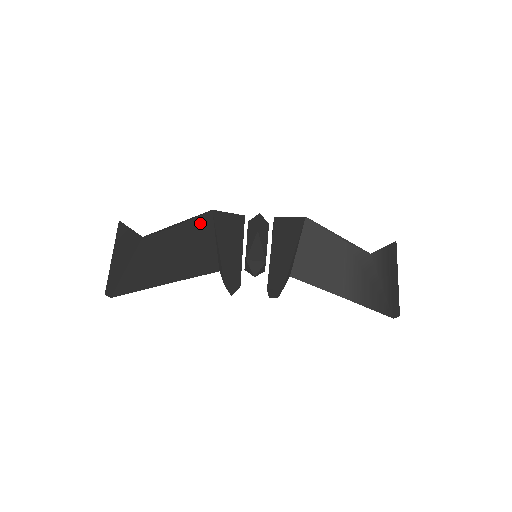
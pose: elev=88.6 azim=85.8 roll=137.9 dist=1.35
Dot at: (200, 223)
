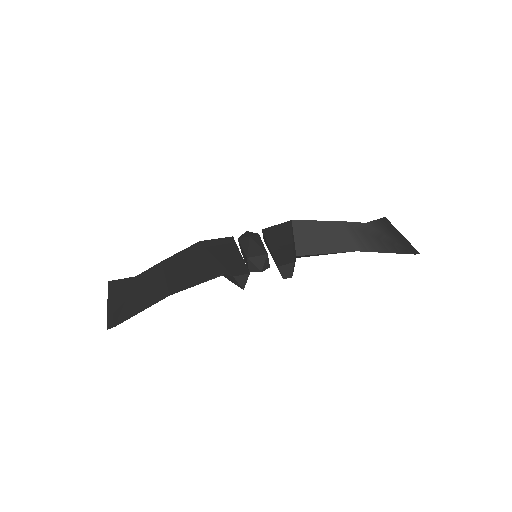
Dot at: (191, 251)
